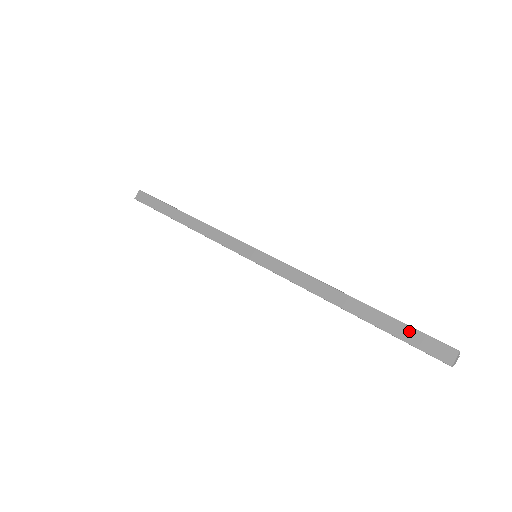
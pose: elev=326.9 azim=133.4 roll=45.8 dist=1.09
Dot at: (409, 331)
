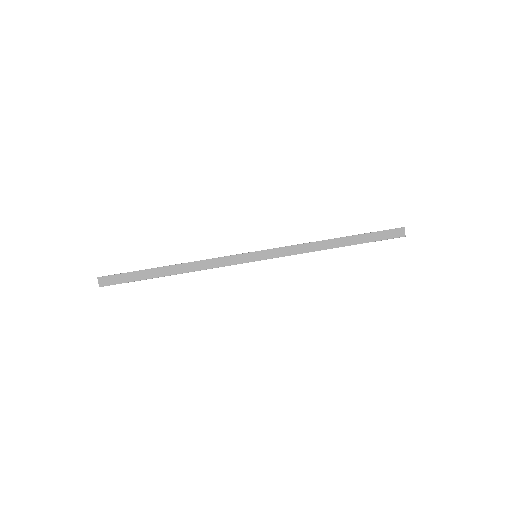
Dot at: (378, 234)
